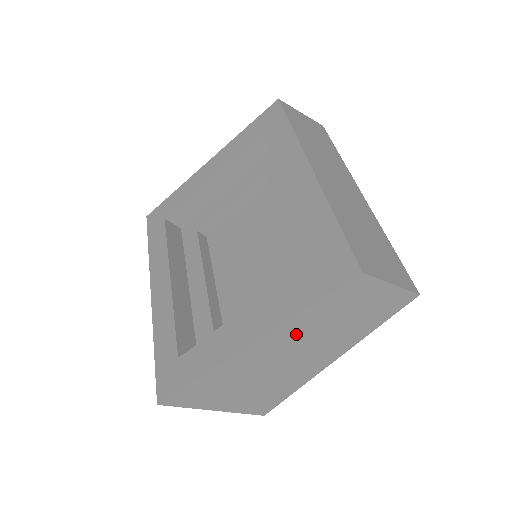
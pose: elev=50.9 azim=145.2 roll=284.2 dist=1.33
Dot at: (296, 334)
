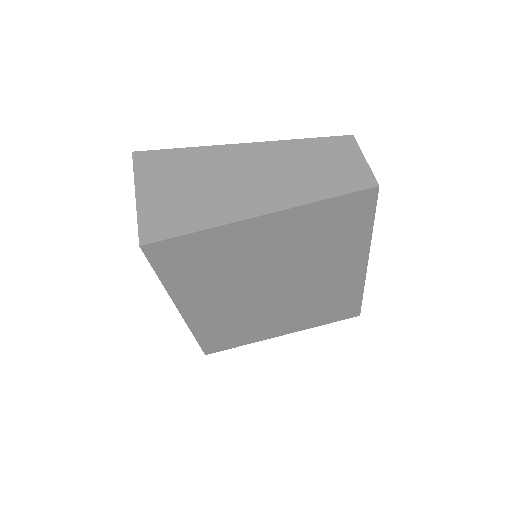
Dot at: (273, 157)
